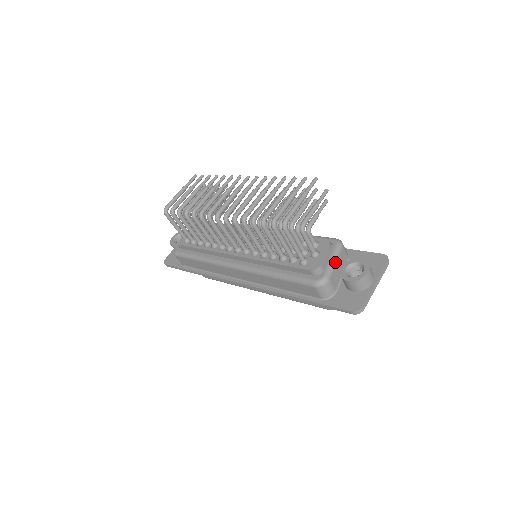
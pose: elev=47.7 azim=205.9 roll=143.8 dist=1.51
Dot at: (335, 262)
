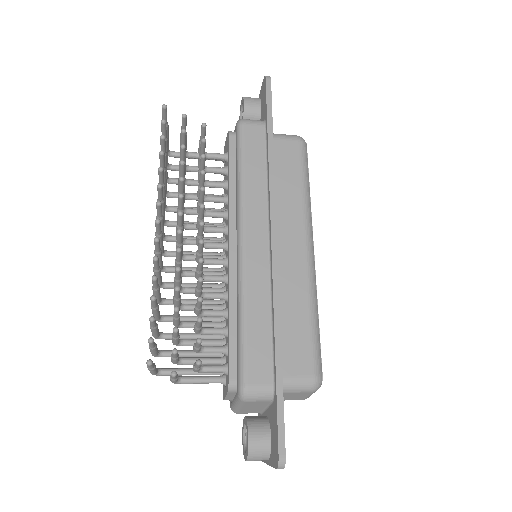
Dot at: (238, 407)
